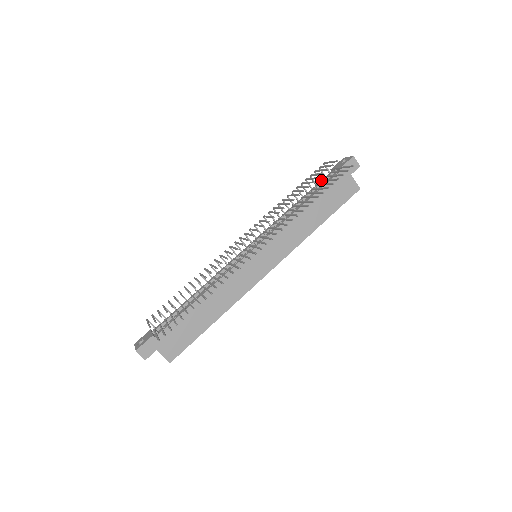
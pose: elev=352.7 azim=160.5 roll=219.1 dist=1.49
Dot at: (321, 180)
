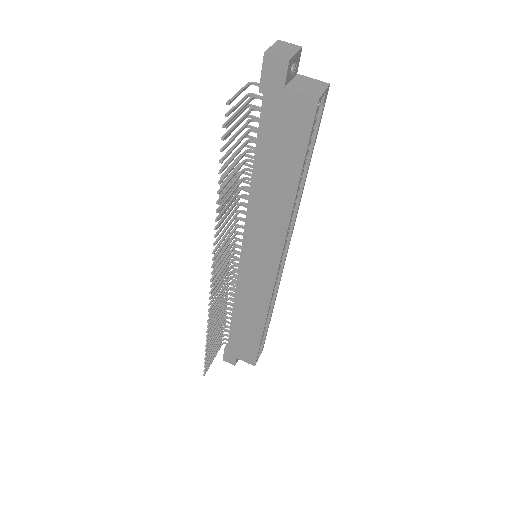
Dot at: (244, 133)
